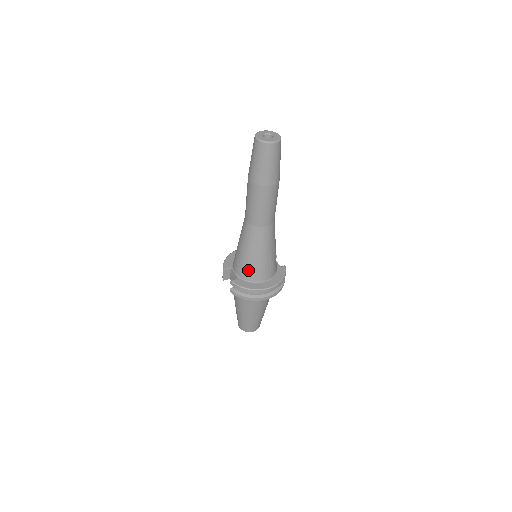
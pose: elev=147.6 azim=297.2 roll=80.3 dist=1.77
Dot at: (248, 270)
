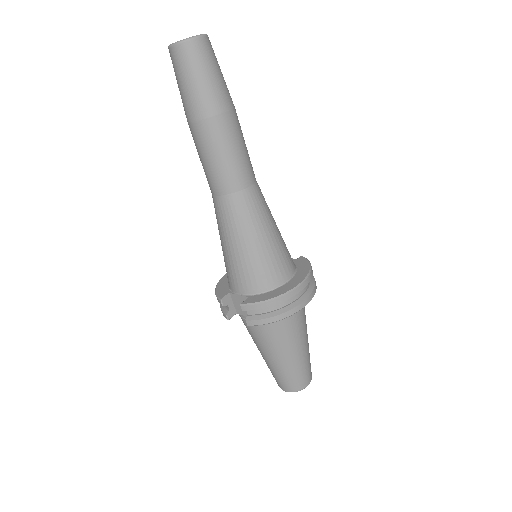
Dot at: (257, 273)
